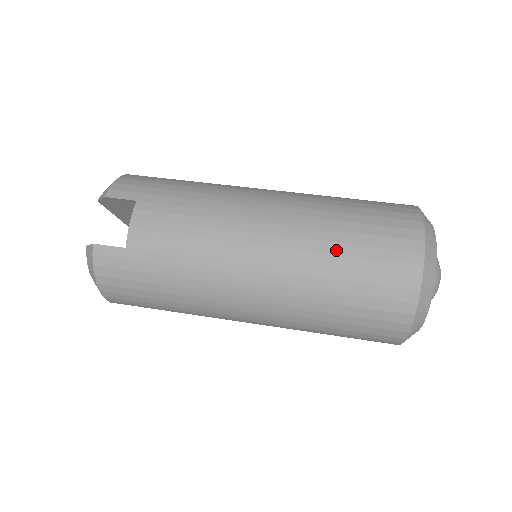
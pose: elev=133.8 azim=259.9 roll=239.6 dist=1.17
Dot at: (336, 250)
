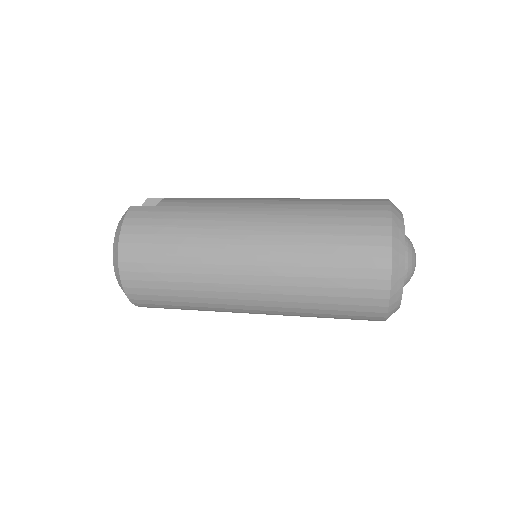
Dot at: (321, 200)
